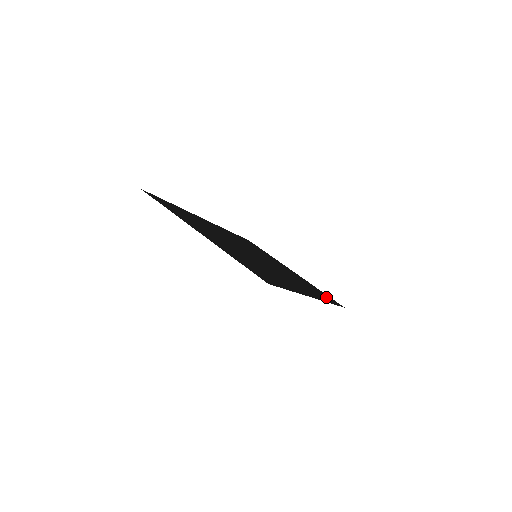
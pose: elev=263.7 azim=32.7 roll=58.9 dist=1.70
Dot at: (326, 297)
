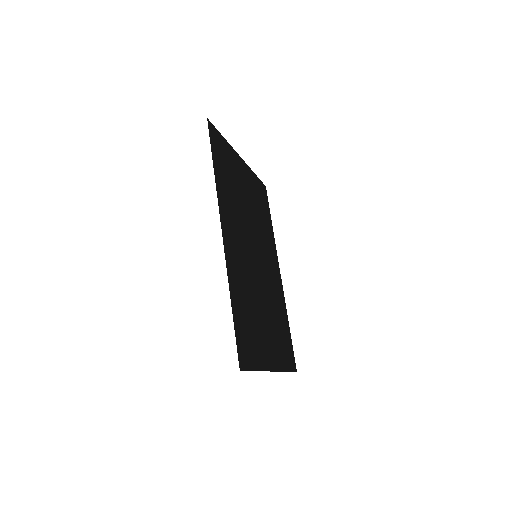
Dot at: (265, 204)
